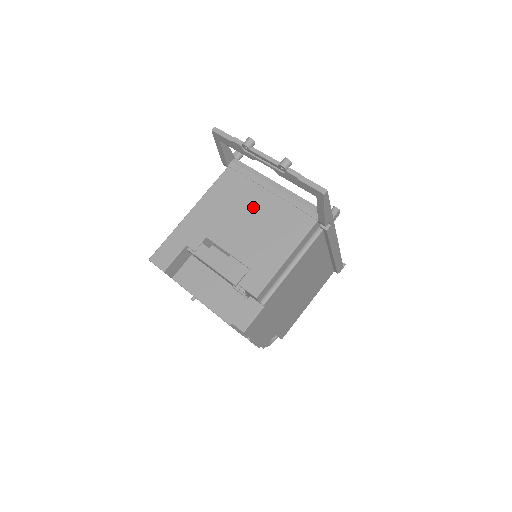
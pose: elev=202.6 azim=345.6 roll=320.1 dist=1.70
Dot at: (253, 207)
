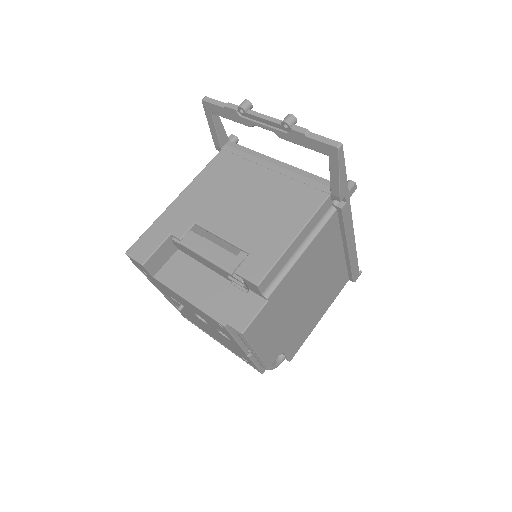
Dot at: (251, 187)
